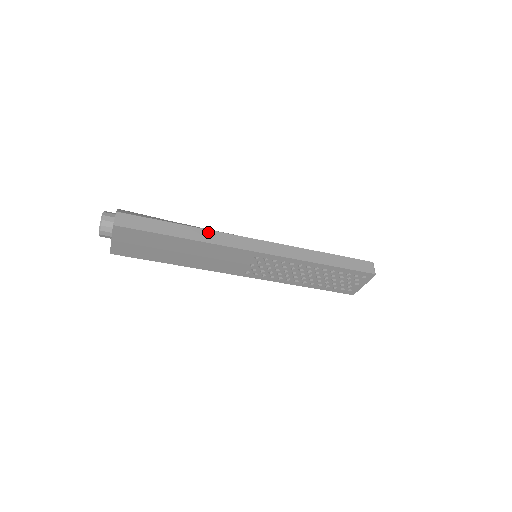
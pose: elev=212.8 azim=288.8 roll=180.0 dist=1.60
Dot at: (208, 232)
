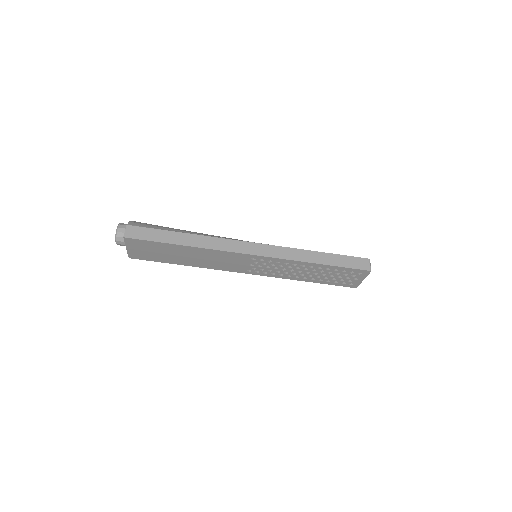
Dot at: (207, 238)
